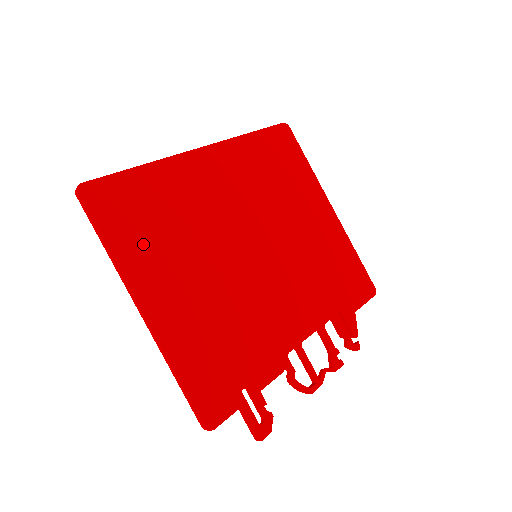
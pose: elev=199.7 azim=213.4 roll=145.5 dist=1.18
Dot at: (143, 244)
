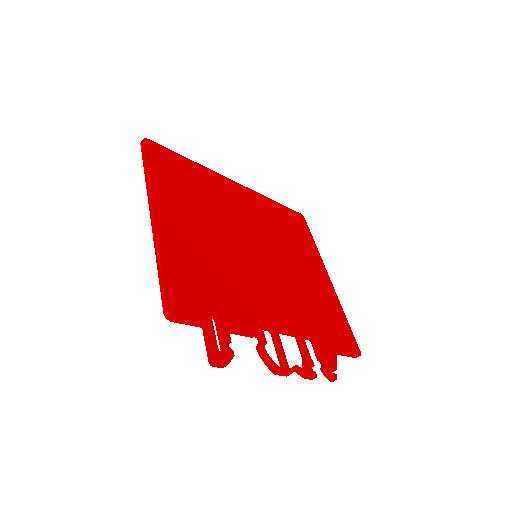
Dot at: (173, 187)
